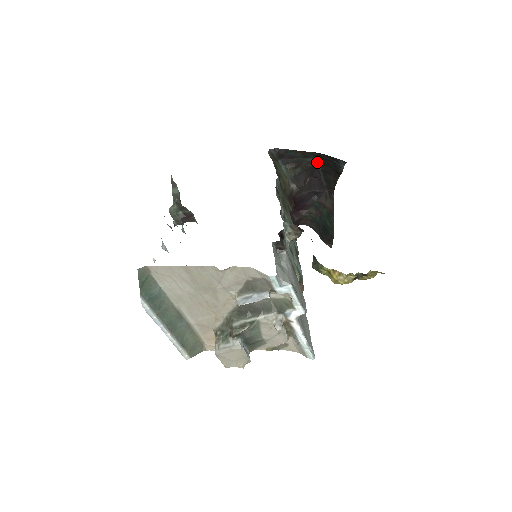
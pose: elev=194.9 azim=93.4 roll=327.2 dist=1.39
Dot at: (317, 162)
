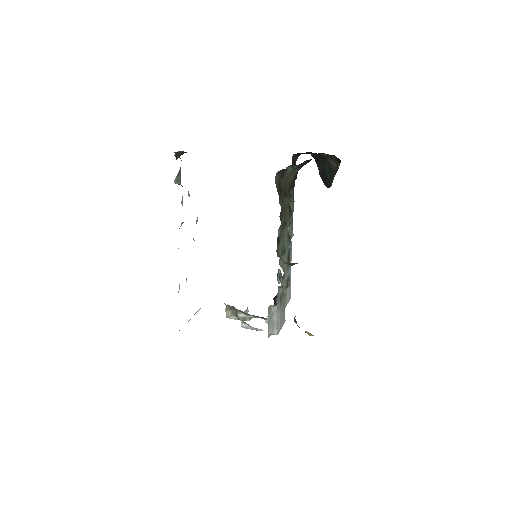
Dot at: occluded
